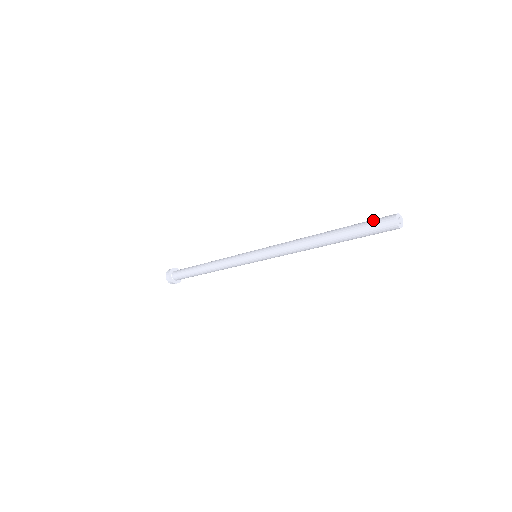
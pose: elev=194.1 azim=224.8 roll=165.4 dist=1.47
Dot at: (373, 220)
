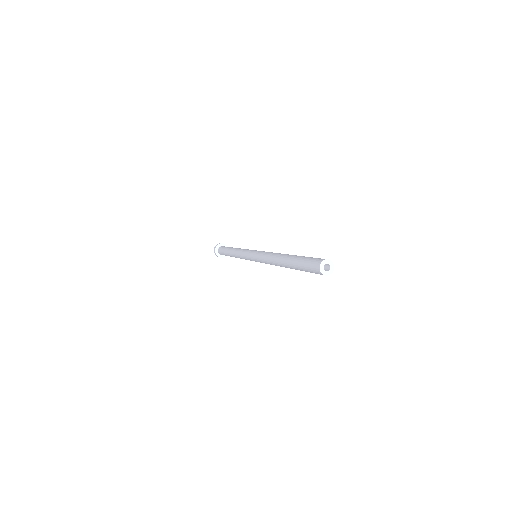
Dot at: (311, 258)
